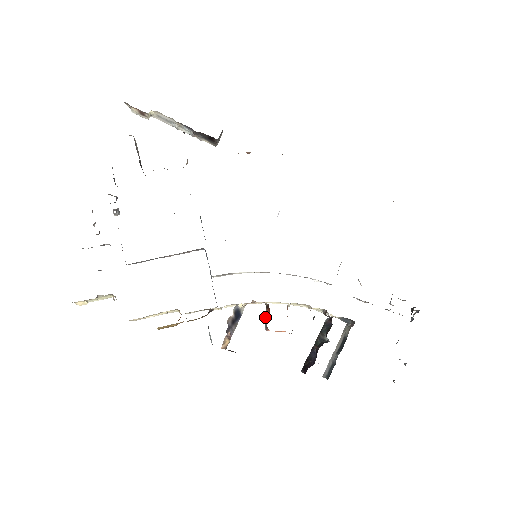
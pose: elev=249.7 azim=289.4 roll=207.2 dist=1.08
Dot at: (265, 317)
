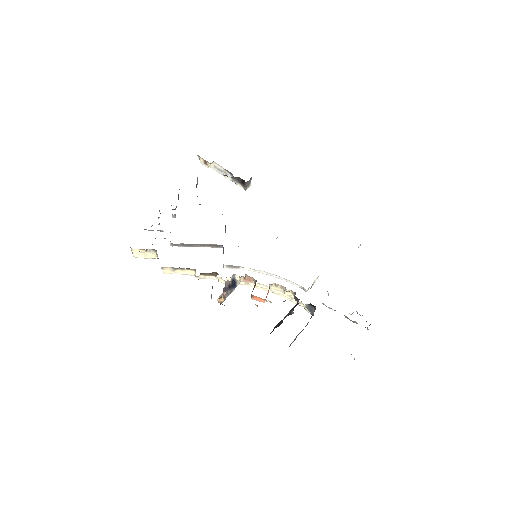
Dot at: occluded
